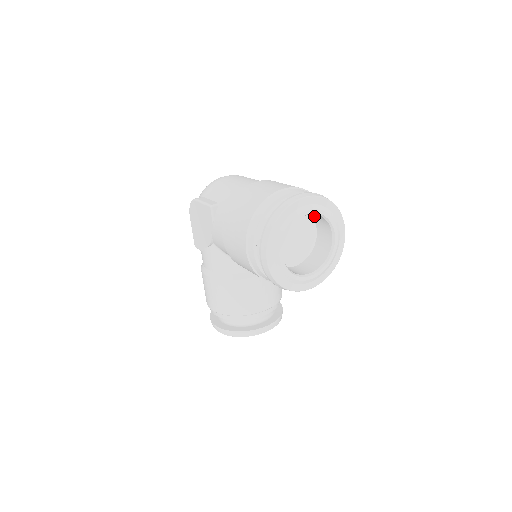
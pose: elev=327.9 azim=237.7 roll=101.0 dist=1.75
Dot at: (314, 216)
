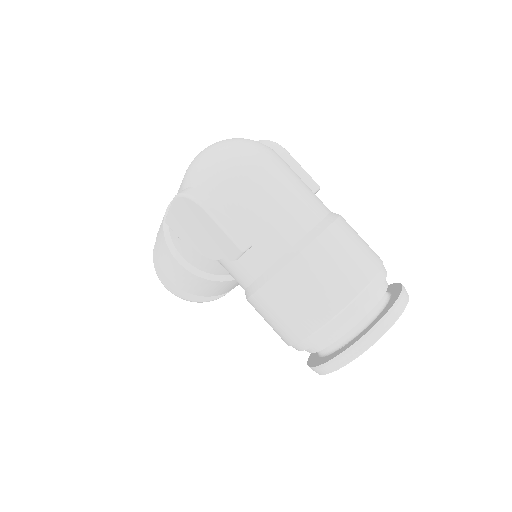
Dot at: occluded
